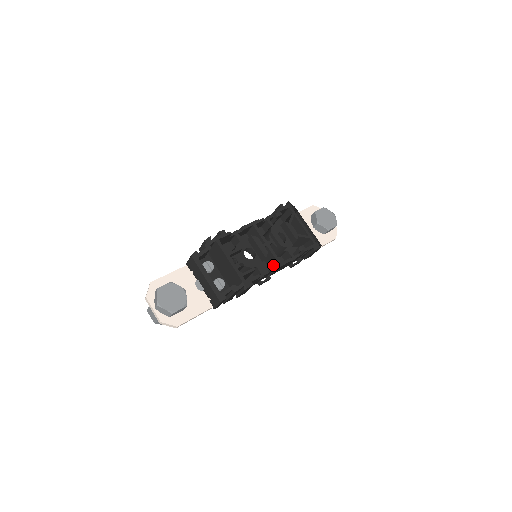
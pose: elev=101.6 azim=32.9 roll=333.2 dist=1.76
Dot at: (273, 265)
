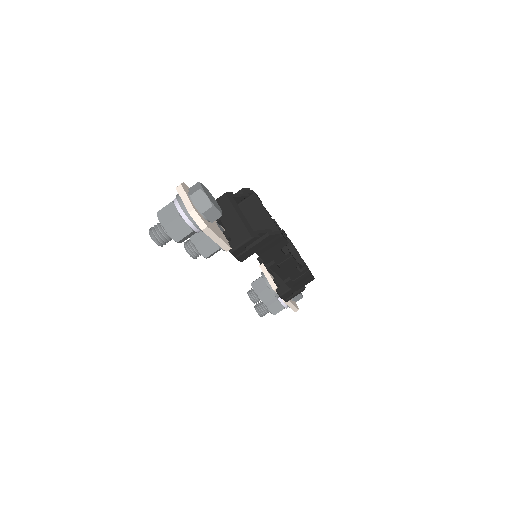
Dot at: occluded
